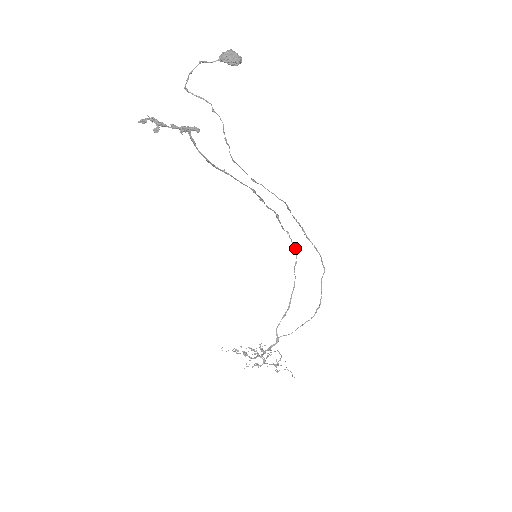
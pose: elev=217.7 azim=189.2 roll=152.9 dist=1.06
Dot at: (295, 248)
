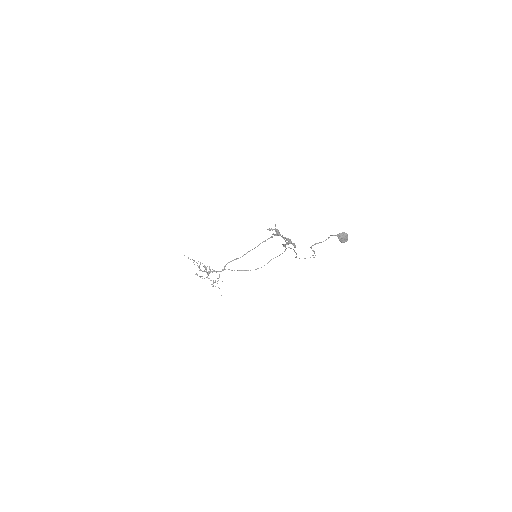
Dot at: (272, 237)
